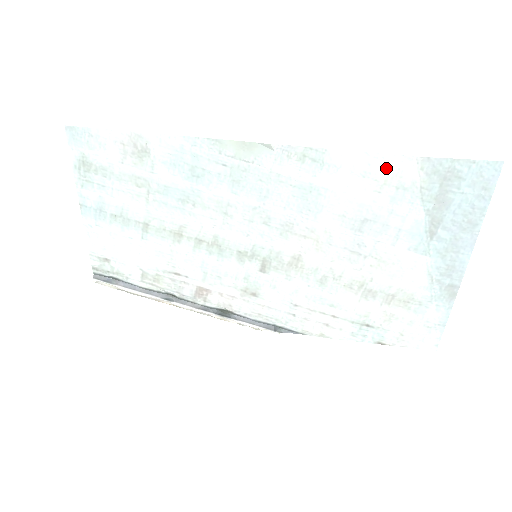
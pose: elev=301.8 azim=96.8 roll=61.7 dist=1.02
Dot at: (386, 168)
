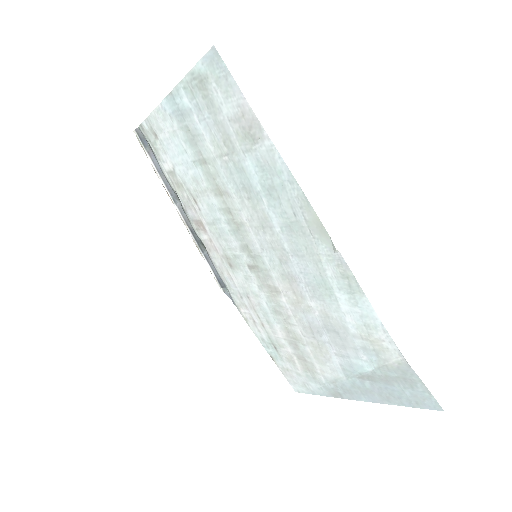
Dot at: (382, 340)
